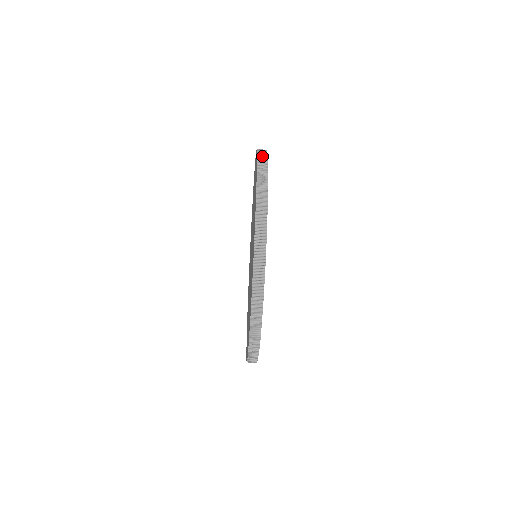
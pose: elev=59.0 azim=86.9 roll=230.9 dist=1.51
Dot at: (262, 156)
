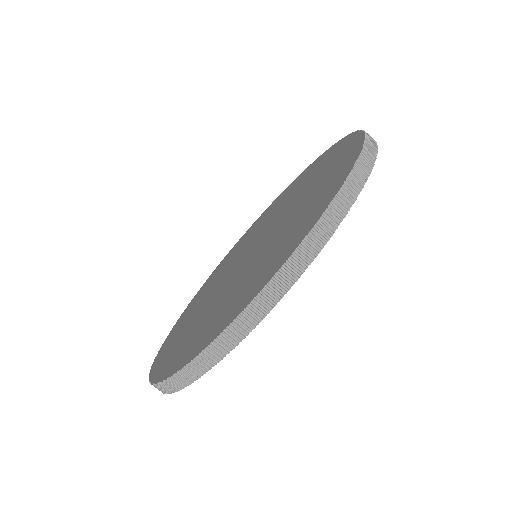
Dot at: occluded
